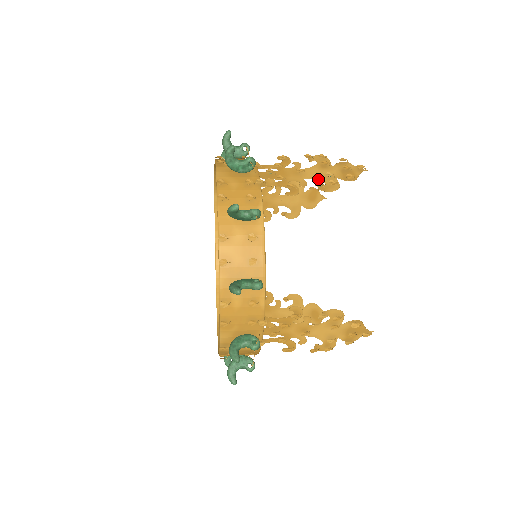
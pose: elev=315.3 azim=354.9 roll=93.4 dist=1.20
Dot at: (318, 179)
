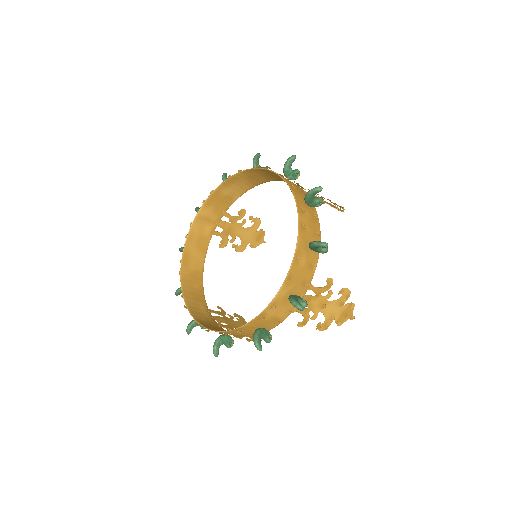
Dot at: (327, 203)
